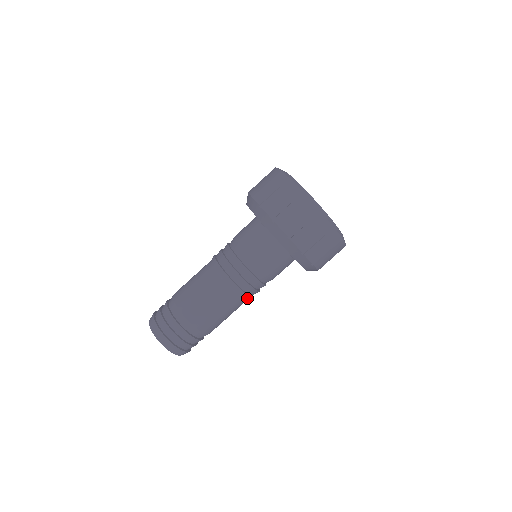
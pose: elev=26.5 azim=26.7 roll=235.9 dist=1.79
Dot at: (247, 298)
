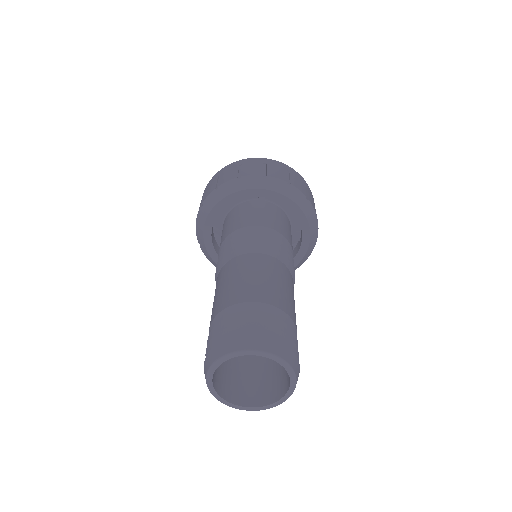
Dot at: (267, 252)
